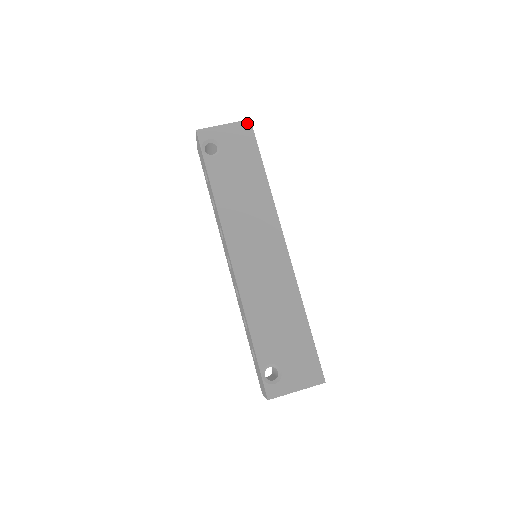
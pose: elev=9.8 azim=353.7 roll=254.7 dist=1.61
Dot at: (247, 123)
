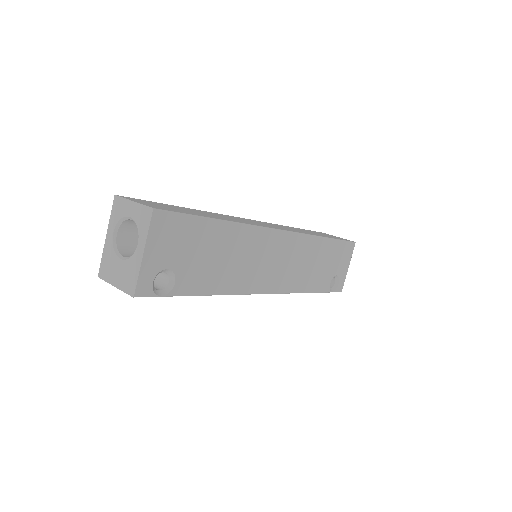
Dot at: (156, 217)
